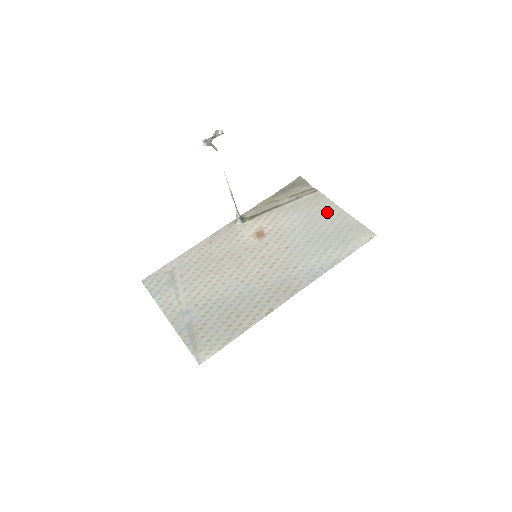
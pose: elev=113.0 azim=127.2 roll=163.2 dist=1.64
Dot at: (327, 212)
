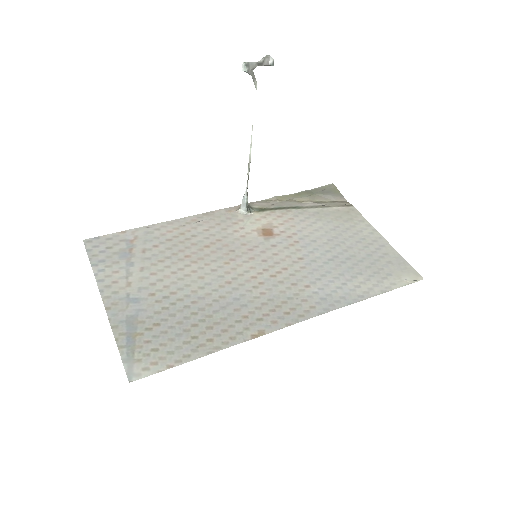
Dot at: (361, 233)
